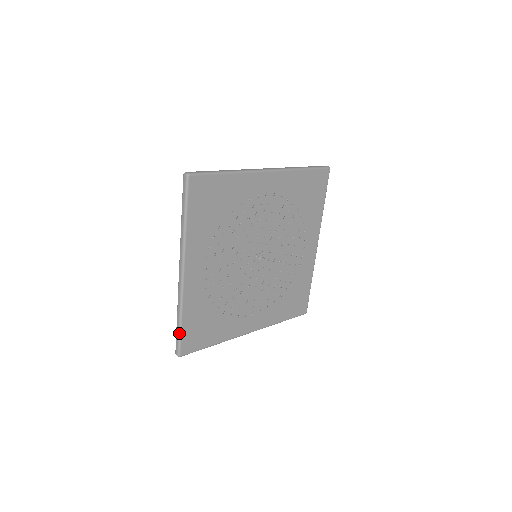
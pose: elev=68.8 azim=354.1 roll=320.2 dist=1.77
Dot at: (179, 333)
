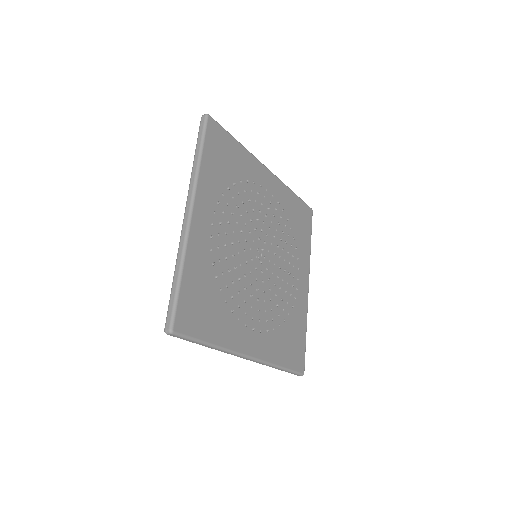
Dot at: (289, 371)
